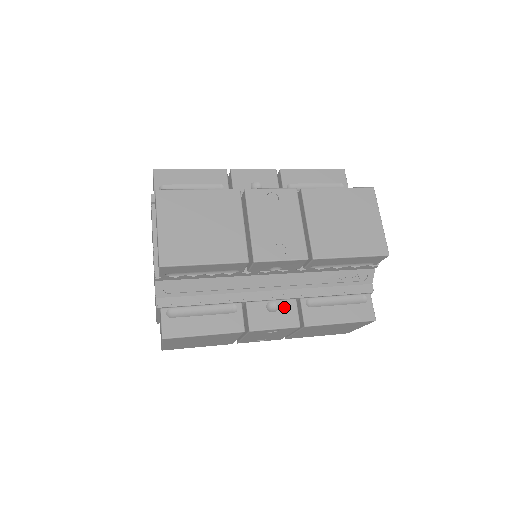
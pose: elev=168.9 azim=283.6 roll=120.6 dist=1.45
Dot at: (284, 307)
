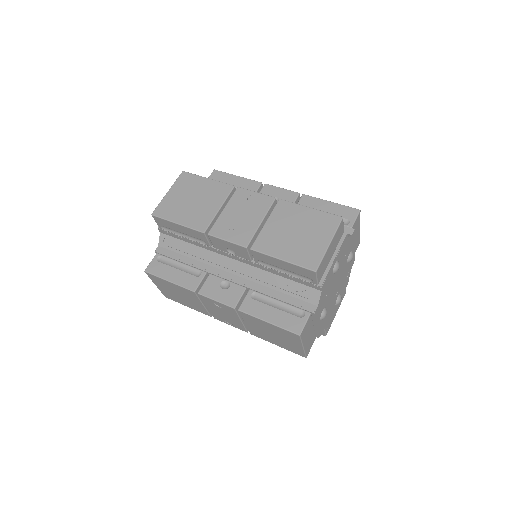
Dot at: occluded
